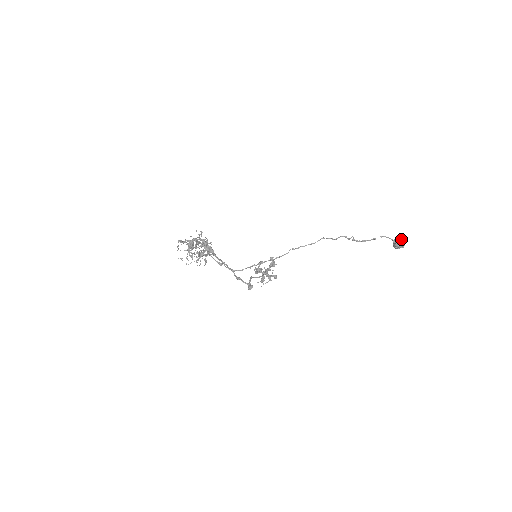
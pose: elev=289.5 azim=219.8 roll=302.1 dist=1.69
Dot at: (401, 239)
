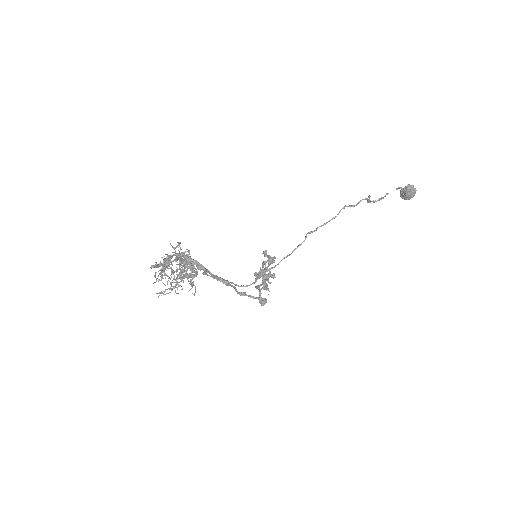
Dot at: (412, 187)
